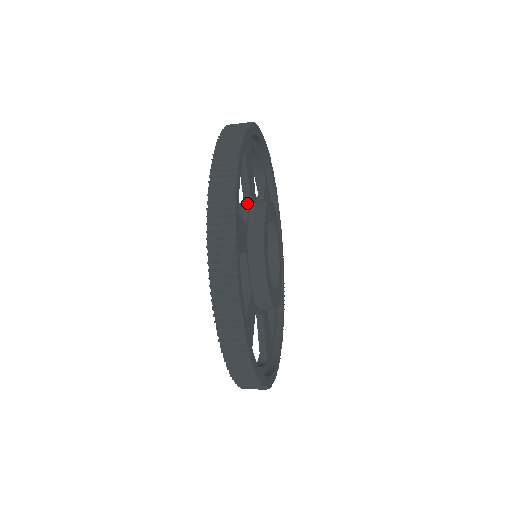
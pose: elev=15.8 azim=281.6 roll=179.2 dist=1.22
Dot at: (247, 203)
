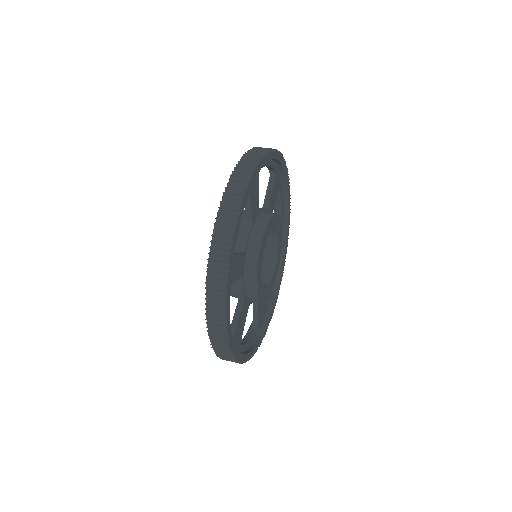
Dot at: (249, 227)
